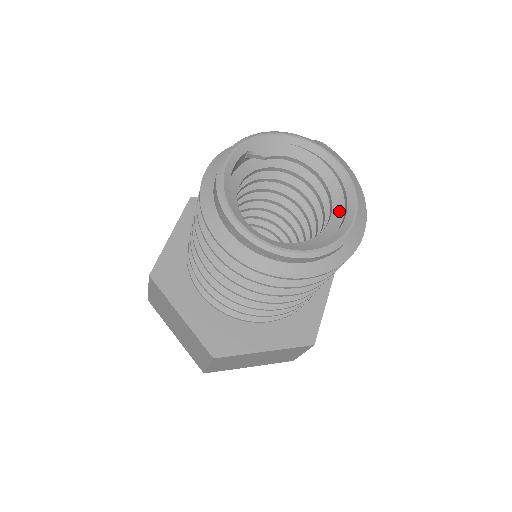
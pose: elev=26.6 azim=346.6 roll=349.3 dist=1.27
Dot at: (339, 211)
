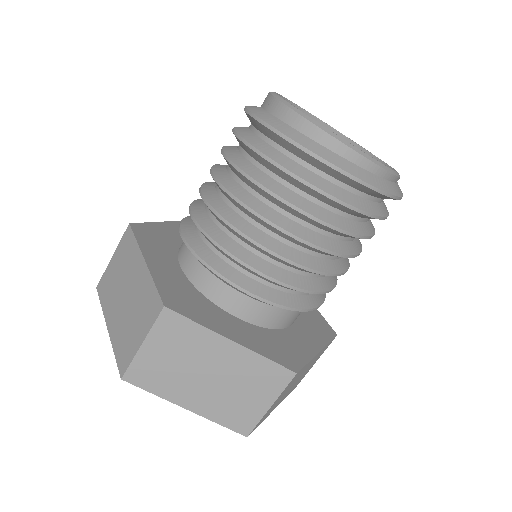
Dot at: occluded
